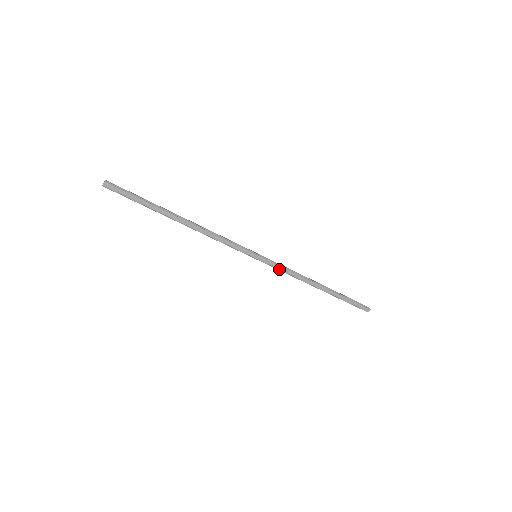
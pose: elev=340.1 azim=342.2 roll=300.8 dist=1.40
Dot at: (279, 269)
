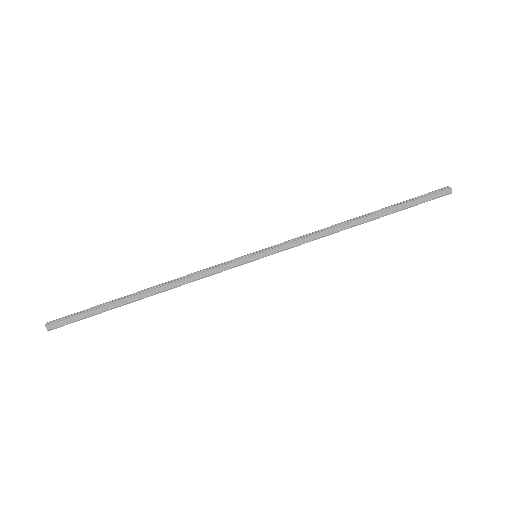
Dot at: (294, 246)
